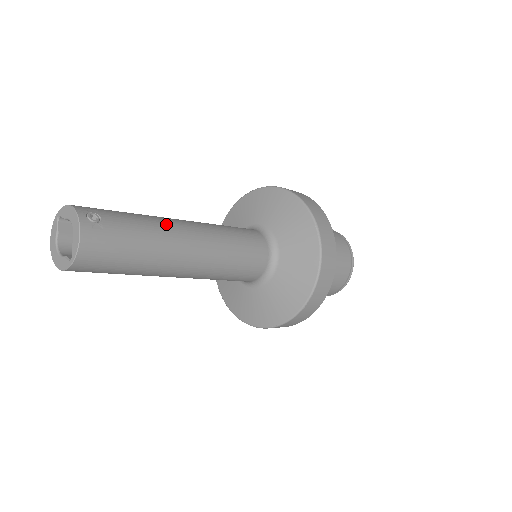
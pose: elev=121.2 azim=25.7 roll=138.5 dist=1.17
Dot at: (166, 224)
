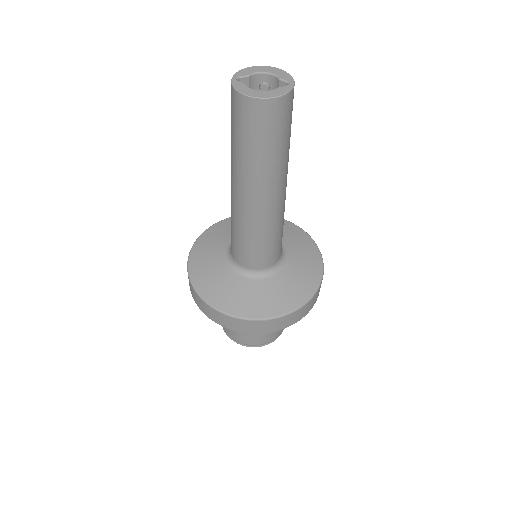
Dot at: occluded
